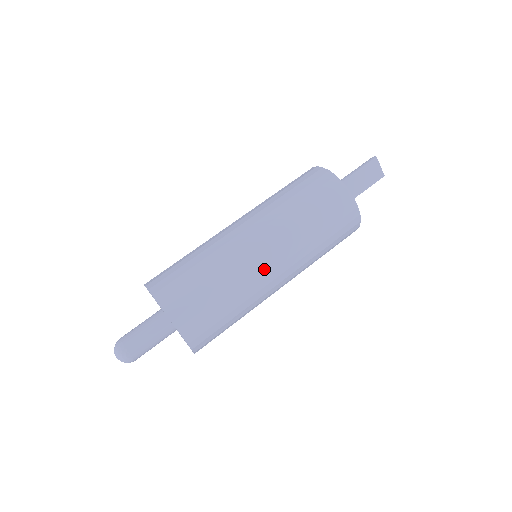
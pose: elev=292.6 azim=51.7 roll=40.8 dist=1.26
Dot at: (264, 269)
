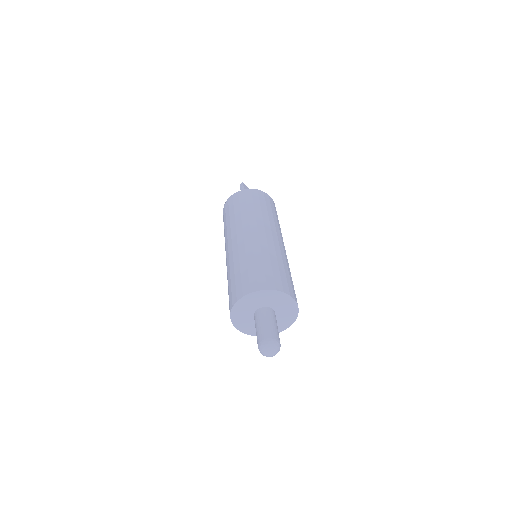
Dot at: (280, 245)
